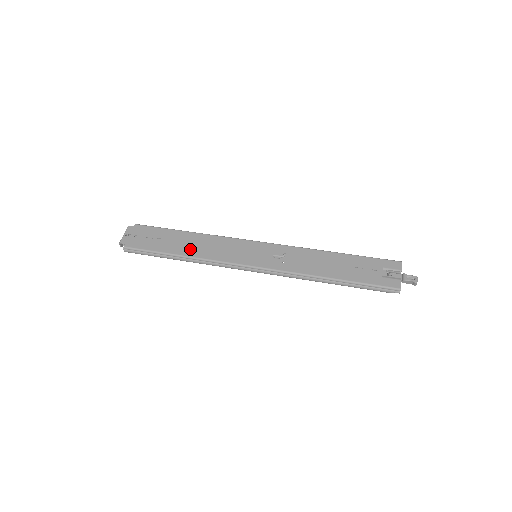
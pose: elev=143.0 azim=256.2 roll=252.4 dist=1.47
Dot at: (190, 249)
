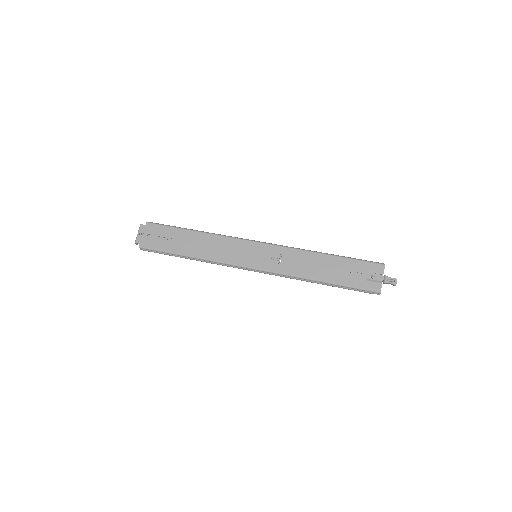
Dot at: (198, 250)
